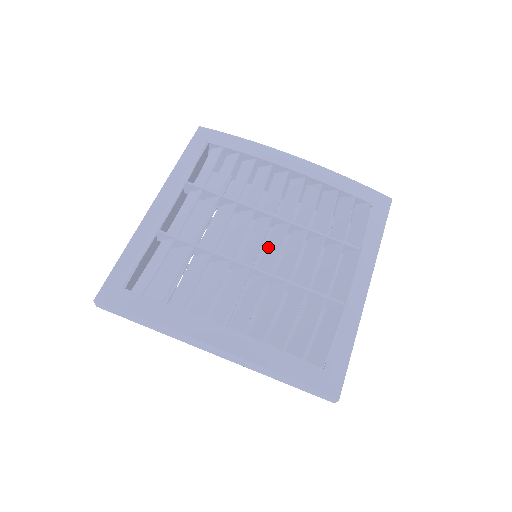
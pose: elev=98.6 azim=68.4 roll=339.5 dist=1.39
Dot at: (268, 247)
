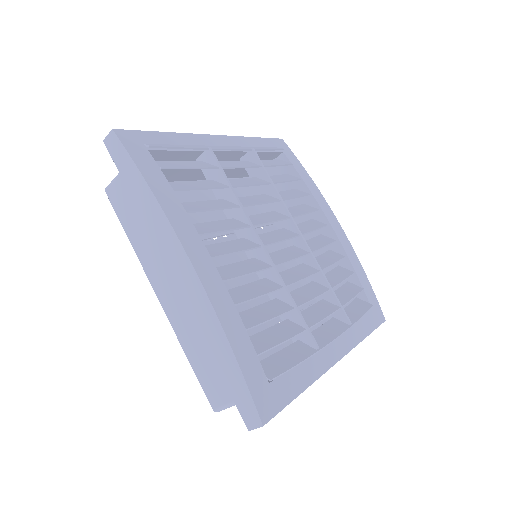
Dot at: (280, 252)
